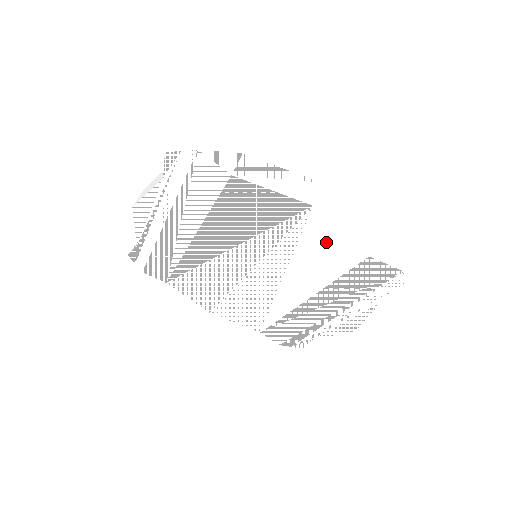
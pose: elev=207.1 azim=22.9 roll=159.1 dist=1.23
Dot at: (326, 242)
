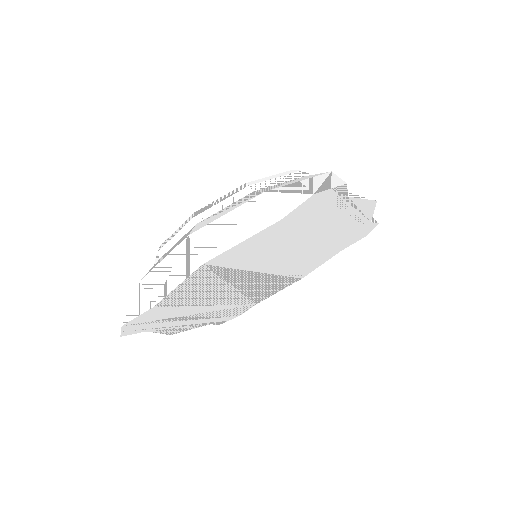
Dot at: (250, 247)
